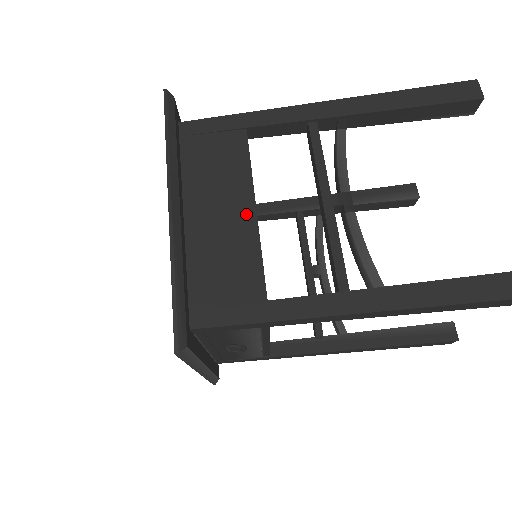
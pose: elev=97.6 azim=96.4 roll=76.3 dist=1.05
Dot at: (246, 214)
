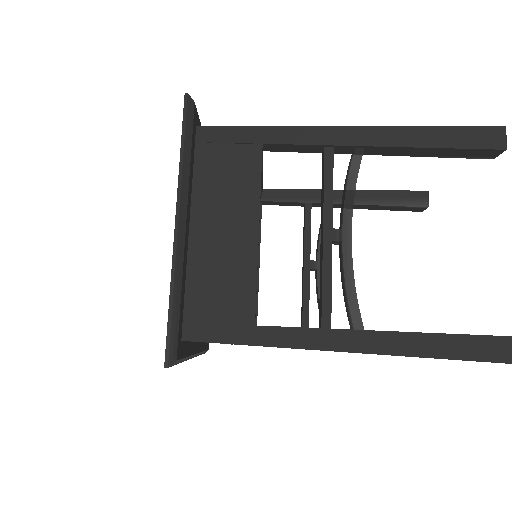
Dot at: (248, 236)
